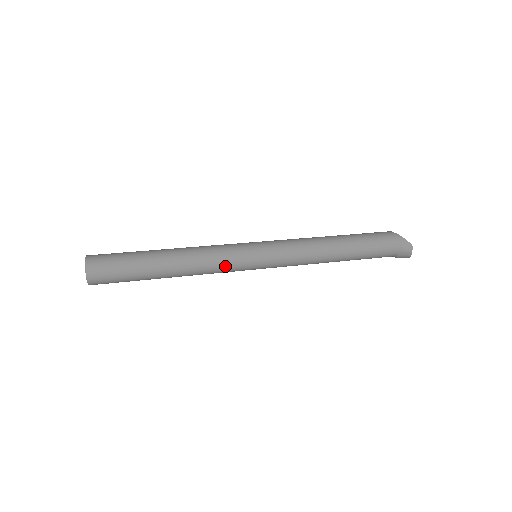
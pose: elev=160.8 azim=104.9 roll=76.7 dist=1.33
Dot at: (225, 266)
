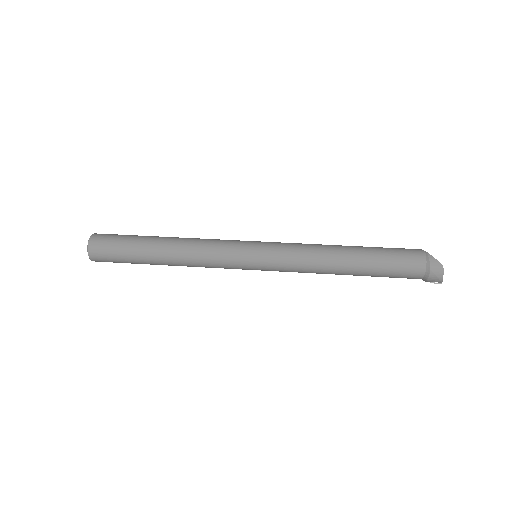
Dot at: (218, 259)
